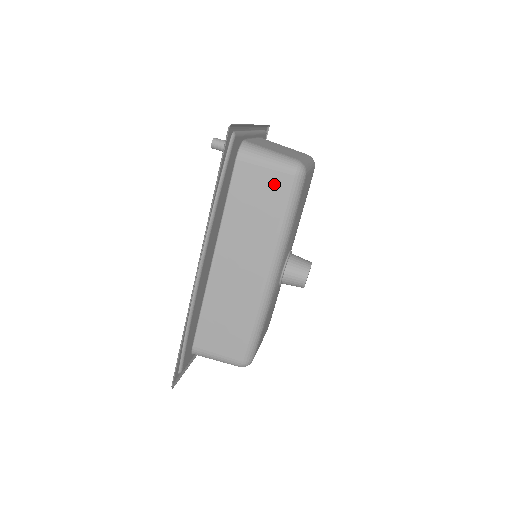
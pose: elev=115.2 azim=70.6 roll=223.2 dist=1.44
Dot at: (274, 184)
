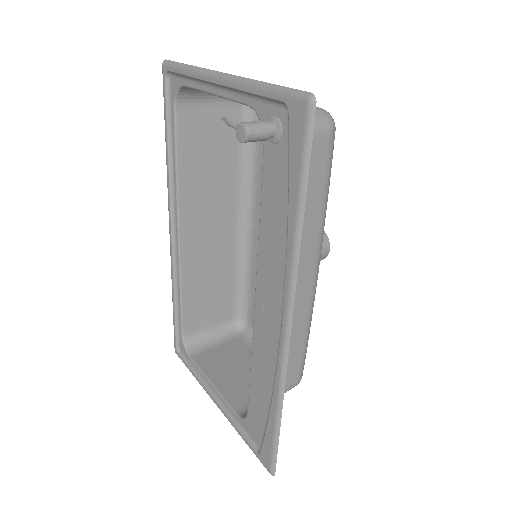
Dot at: (313, 157)
